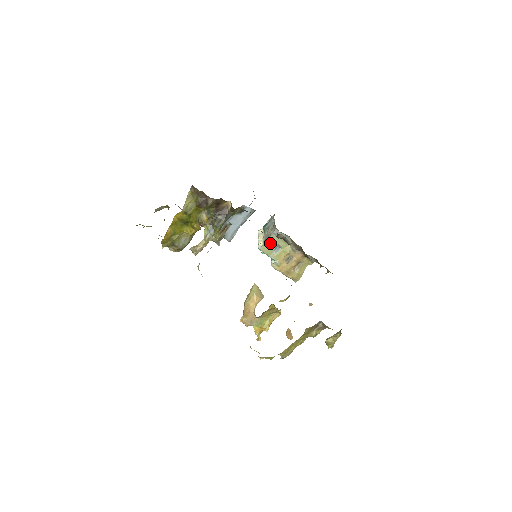
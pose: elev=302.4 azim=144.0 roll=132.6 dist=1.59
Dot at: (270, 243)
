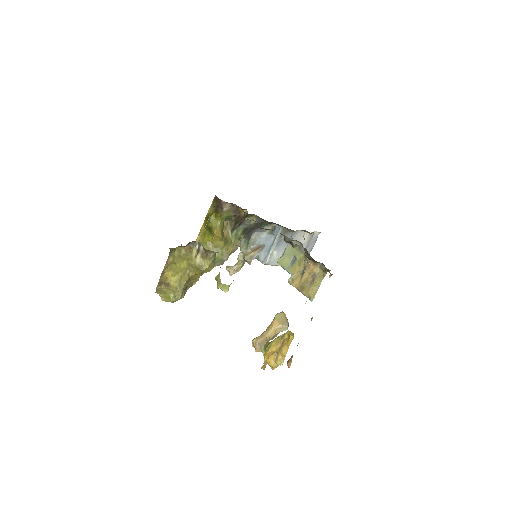
Dot at: (286, 254)
